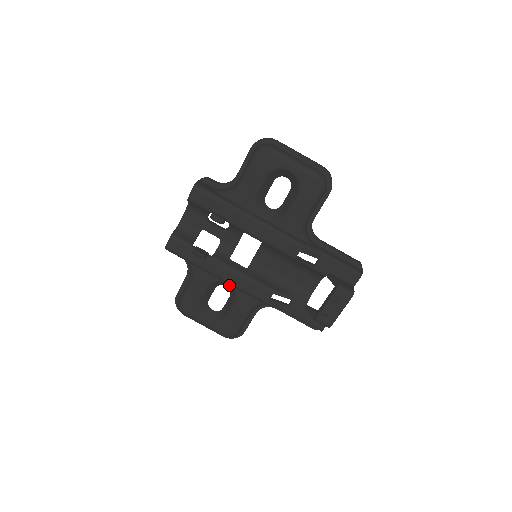
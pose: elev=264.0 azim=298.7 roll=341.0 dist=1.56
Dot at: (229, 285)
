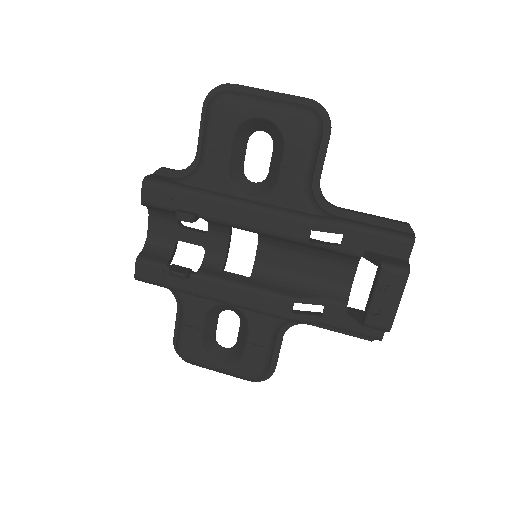
Dot at: (232, 307)
